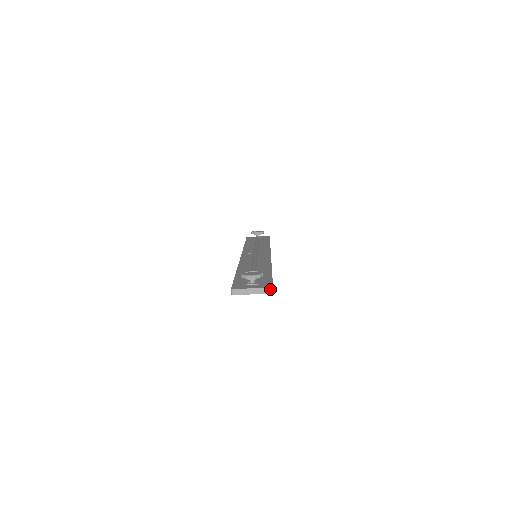
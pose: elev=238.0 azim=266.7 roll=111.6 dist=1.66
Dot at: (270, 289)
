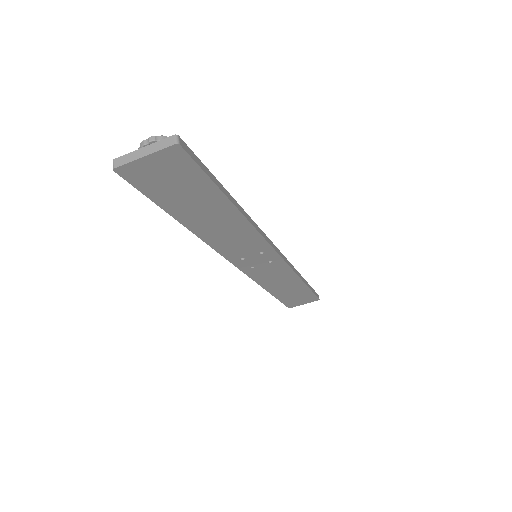
Dot at: (172, 138)
